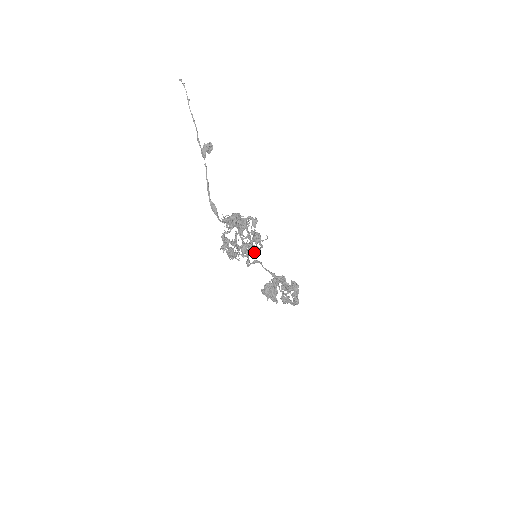
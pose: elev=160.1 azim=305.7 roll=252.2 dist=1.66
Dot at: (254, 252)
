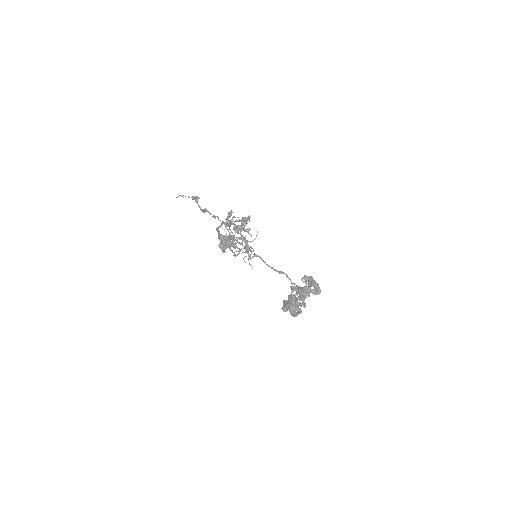
Dot at: occluded
